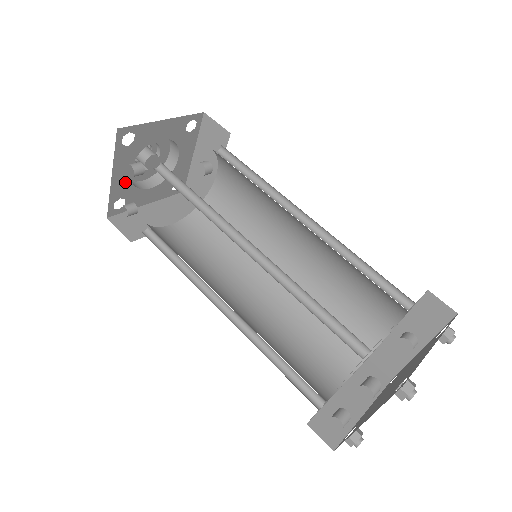
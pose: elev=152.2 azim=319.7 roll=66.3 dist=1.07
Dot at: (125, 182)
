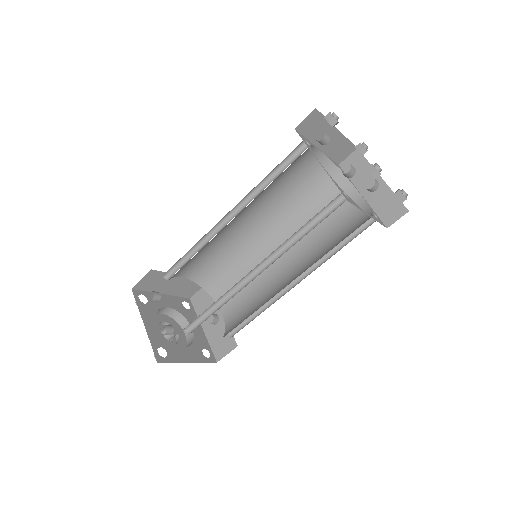
Dot at: (157, 333)
